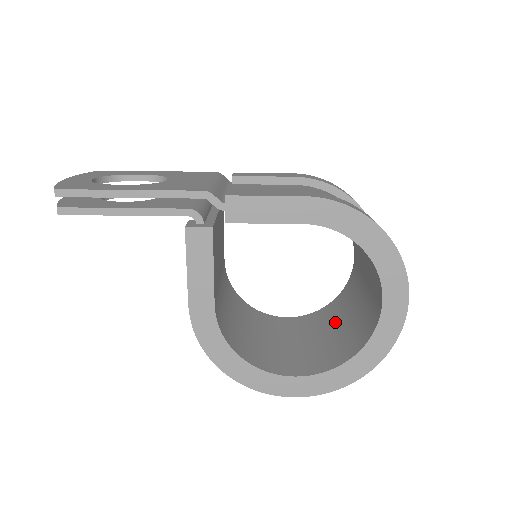
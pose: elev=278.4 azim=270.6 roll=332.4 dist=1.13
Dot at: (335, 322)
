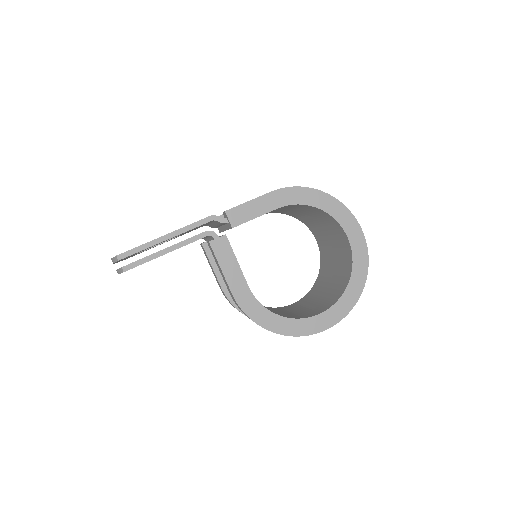
Dot at: (327, 281)
